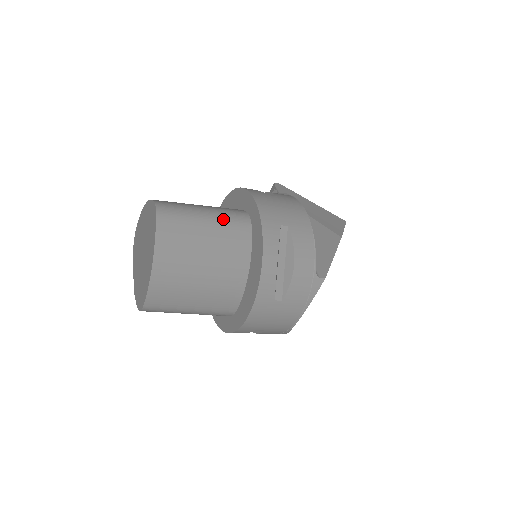
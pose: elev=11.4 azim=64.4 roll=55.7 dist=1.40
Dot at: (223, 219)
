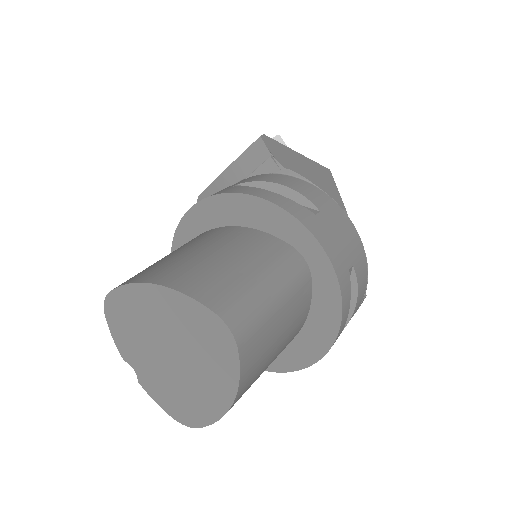
Dot at: (290, 287)
